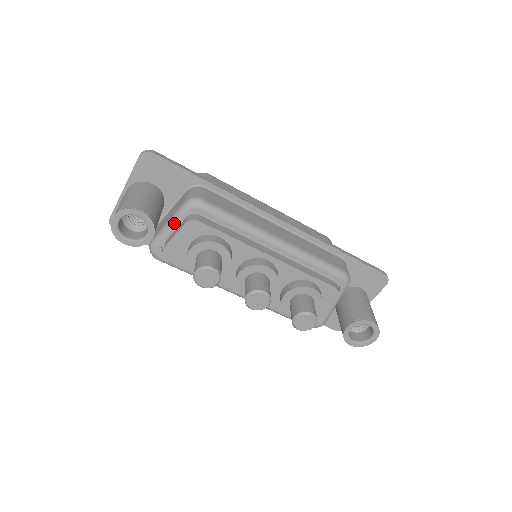
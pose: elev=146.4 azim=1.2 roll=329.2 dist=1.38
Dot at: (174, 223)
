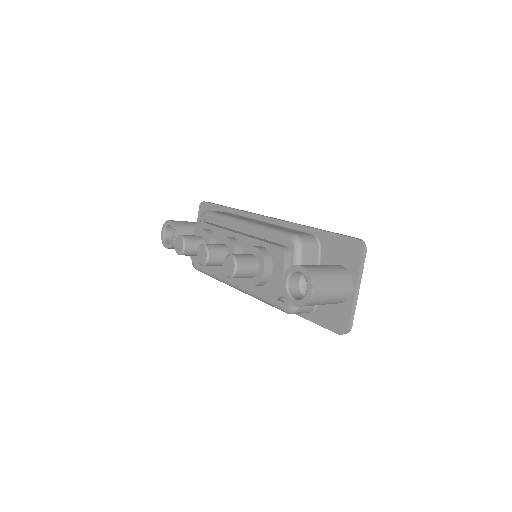
Dot at: occluded
